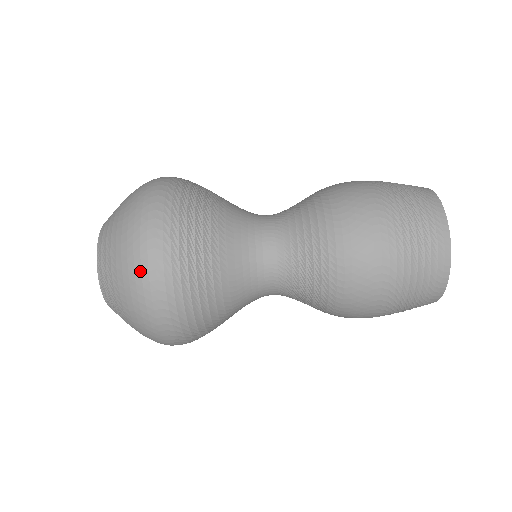
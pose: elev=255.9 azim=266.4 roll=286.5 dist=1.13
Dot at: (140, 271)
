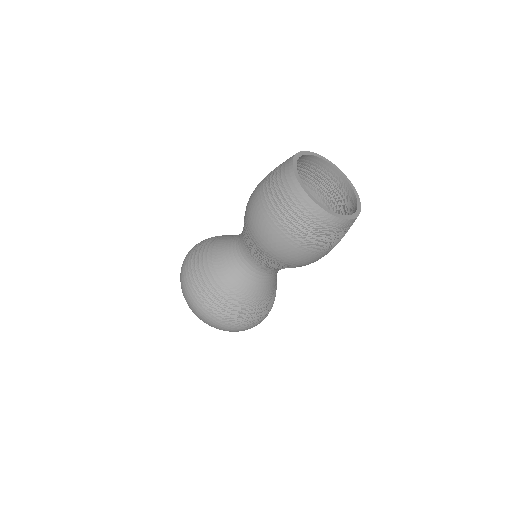
Dot at: (198, 313)
